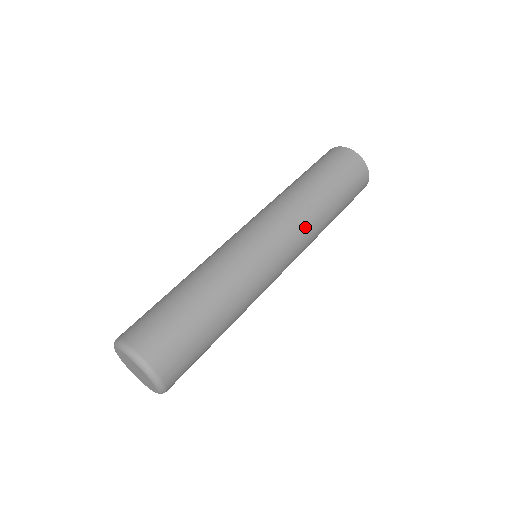
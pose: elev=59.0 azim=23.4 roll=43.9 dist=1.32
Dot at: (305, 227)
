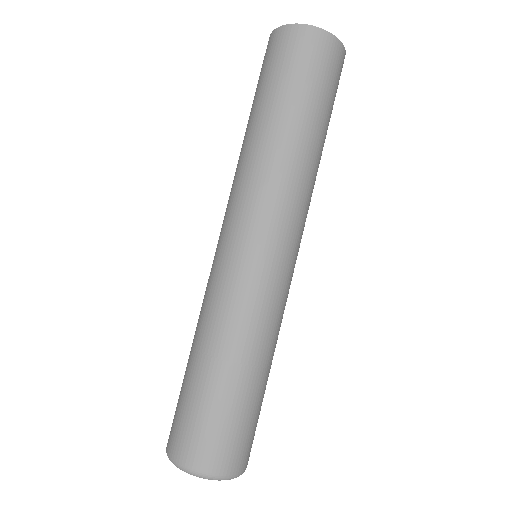
Dot at: (266, 185)
